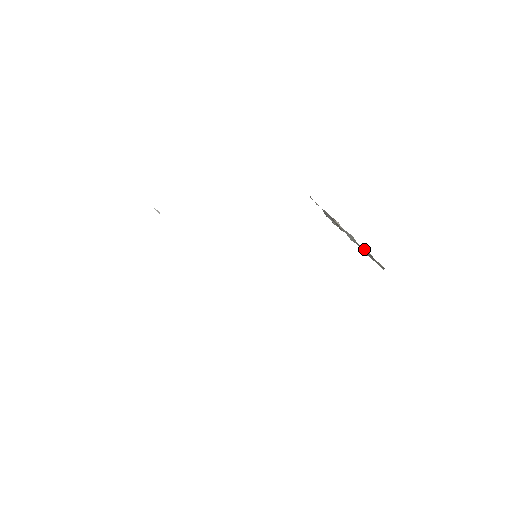
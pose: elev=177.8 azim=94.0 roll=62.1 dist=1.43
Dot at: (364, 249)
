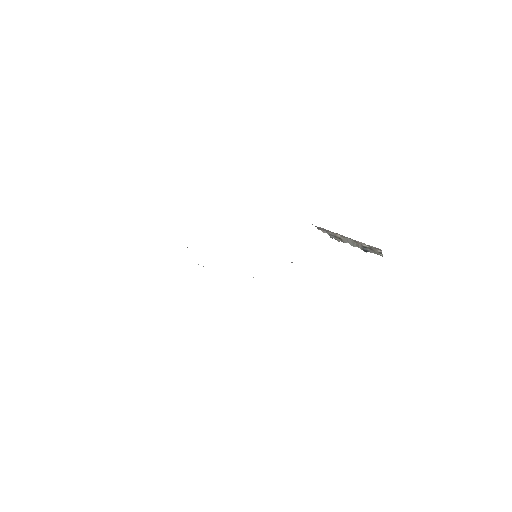
Dot at: (362, 245)
